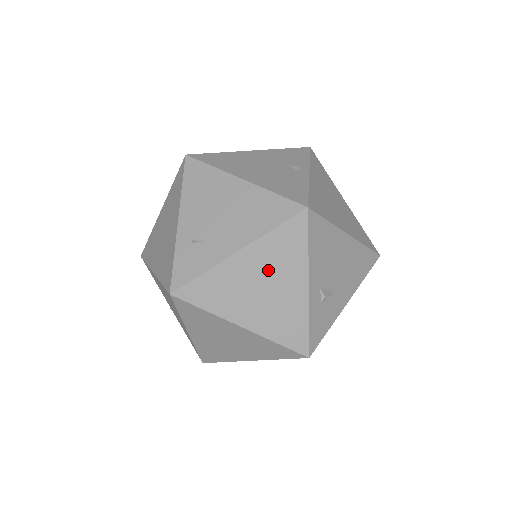
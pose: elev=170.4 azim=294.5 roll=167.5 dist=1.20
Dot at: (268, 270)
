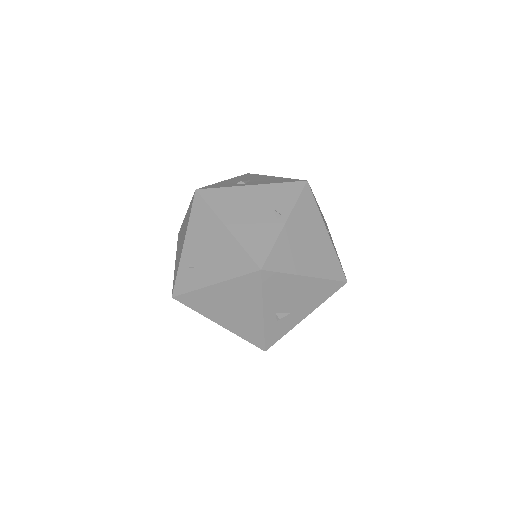
Dot at: (235, 299)
